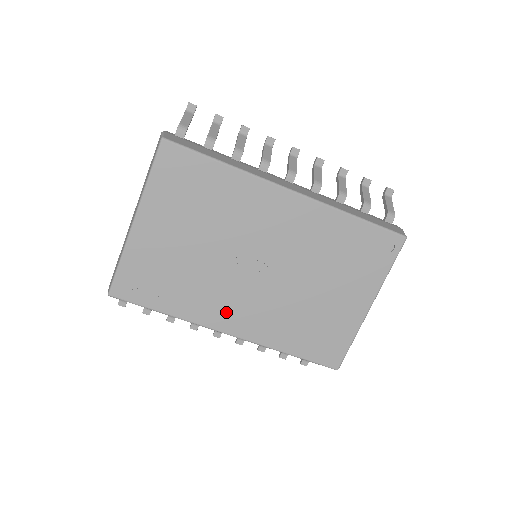
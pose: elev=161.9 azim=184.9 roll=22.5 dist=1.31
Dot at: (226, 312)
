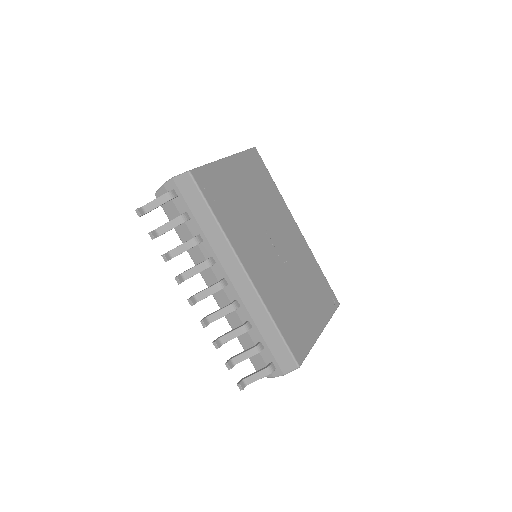
Dot at: (250, 255)
